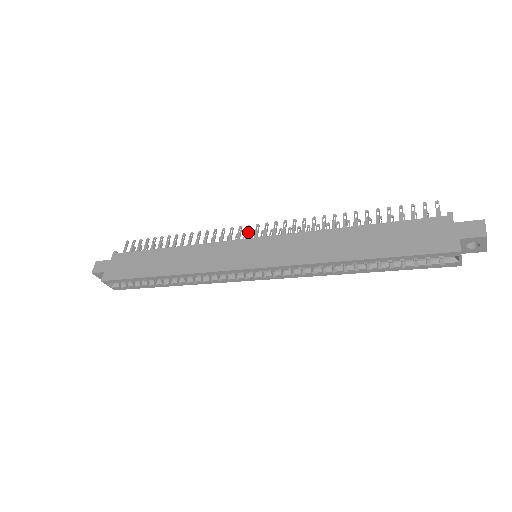
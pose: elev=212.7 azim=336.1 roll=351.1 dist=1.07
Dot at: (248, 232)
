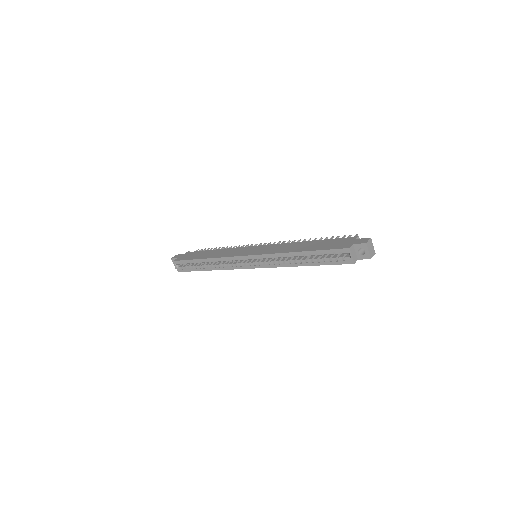
Dot at: occluded
